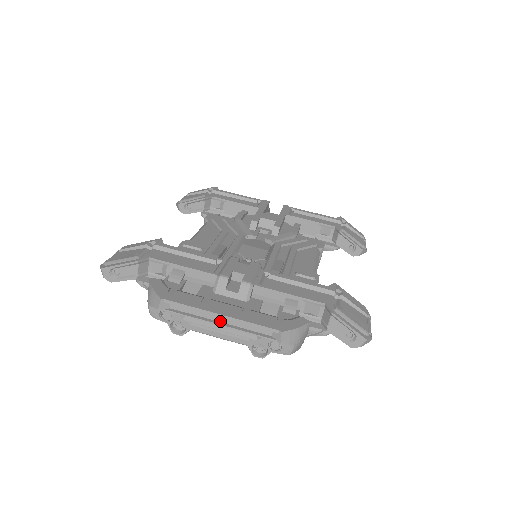
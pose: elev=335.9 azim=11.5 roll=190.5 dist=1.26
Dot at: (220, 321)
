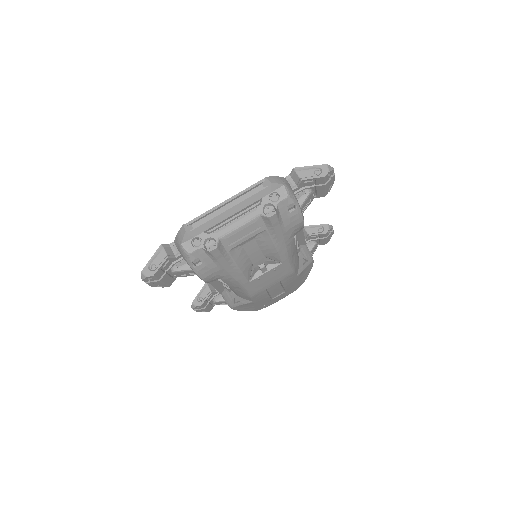
Dot at: (229, 209)
